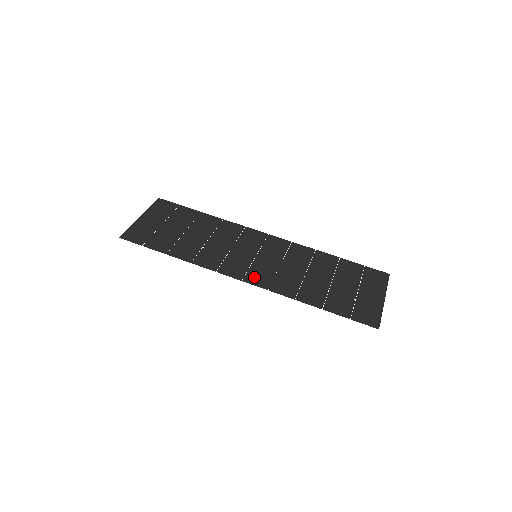
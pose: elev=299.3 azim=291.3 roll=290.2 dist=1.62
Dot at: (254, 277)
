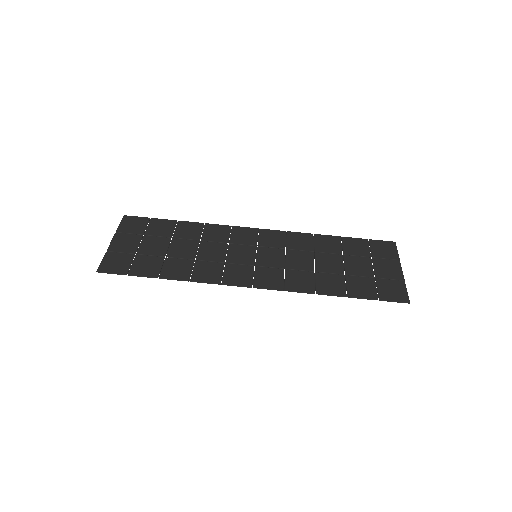
Dot at: (264, 280)
